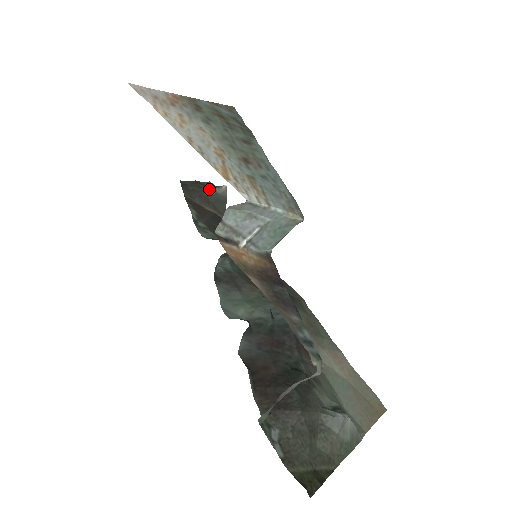
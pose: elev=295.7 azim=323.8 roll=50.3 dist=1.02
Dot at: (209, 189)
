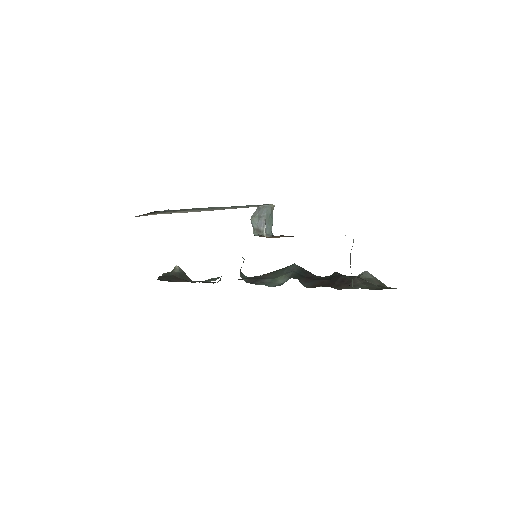
Dot at: (171, 274)
